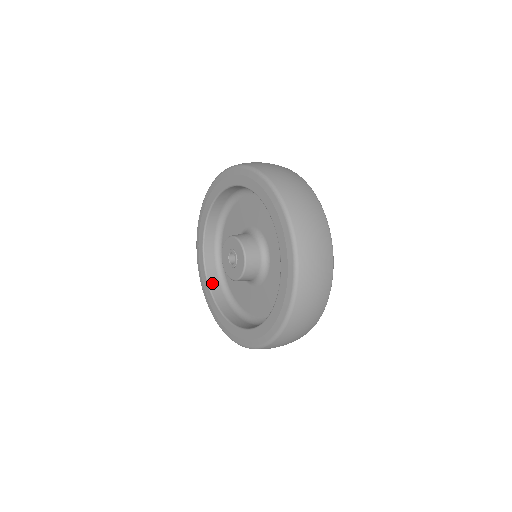
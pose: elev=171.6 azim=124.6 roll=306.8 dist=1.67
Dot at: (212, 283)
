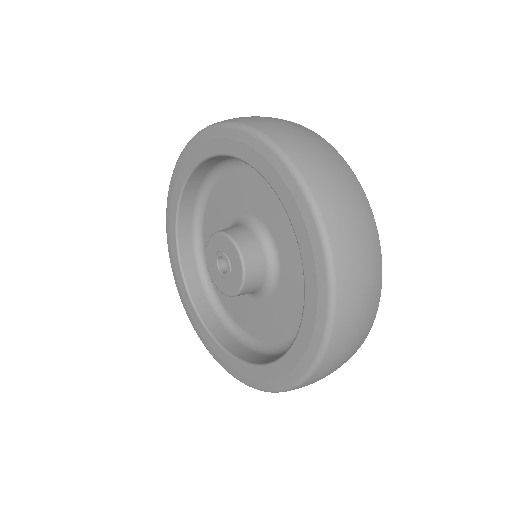
Dot at: (185, 259)
